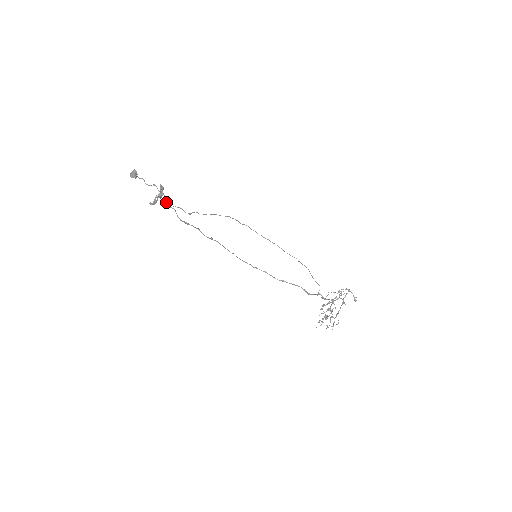
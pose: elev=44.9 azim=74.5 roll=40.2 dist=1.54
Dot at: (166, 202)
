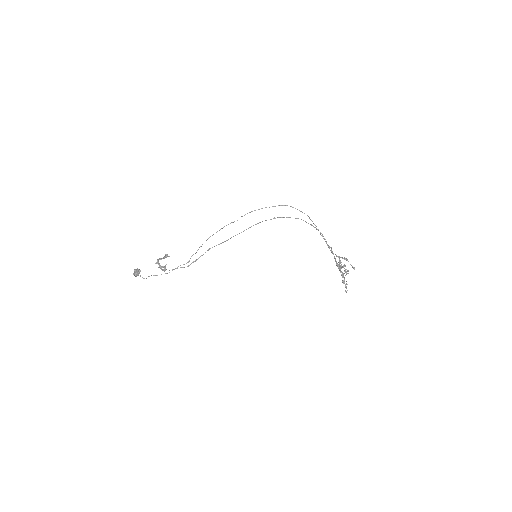
Dot at: (167, 273)
